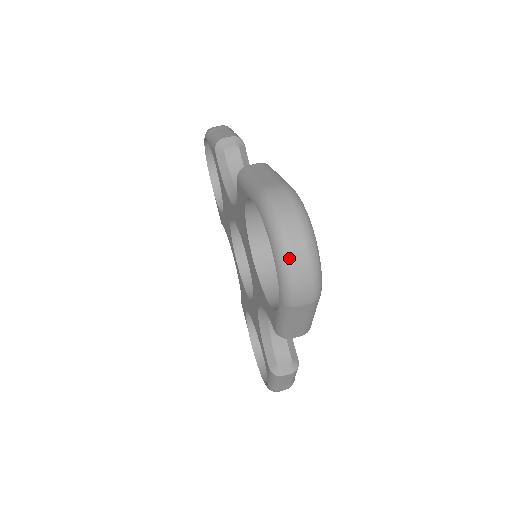
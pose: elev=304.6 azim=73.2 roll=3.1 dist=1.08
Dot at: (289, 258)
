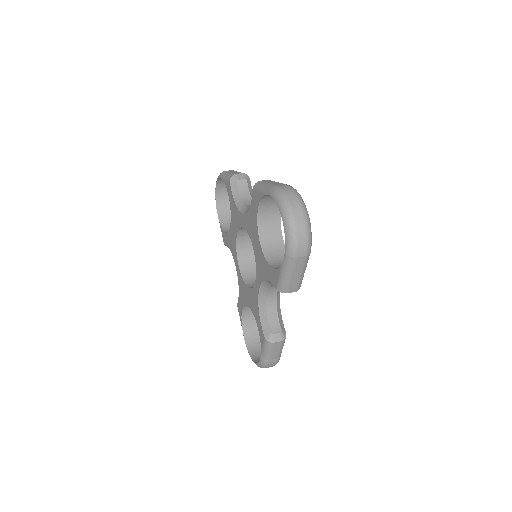
Dot at: (293, 222)
